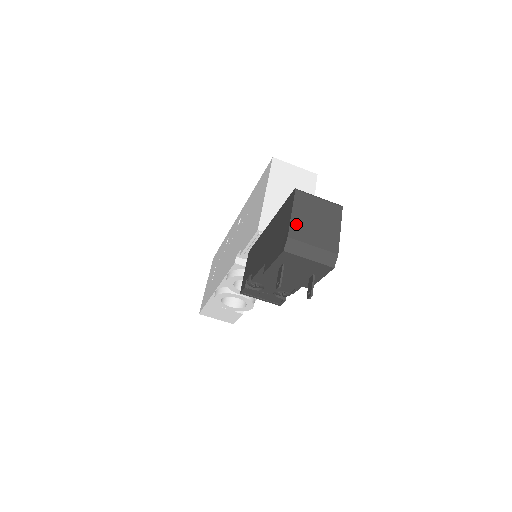
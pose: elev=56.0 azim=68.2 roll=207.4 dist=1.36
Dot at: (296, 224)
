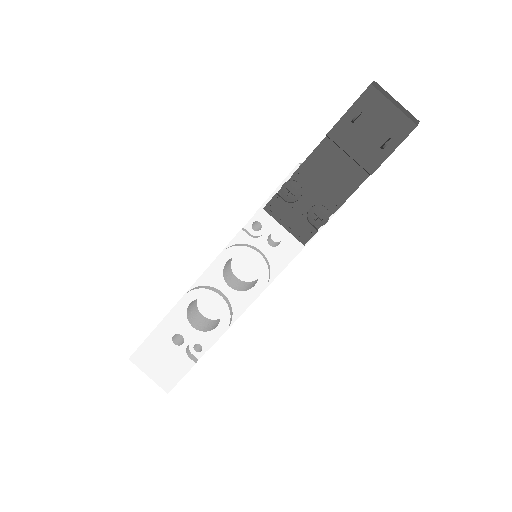
Dot at: occluded
